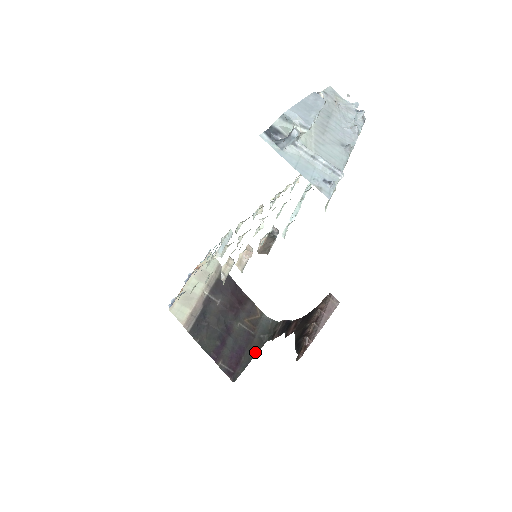
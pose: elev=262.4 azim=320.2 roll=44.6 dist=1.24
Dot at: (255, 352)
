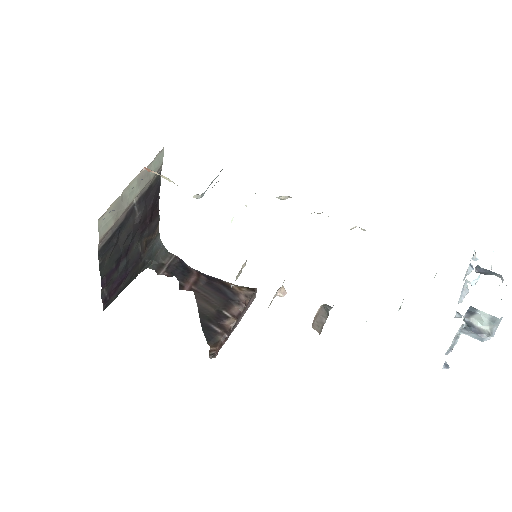
Dot at: (134, 277)
